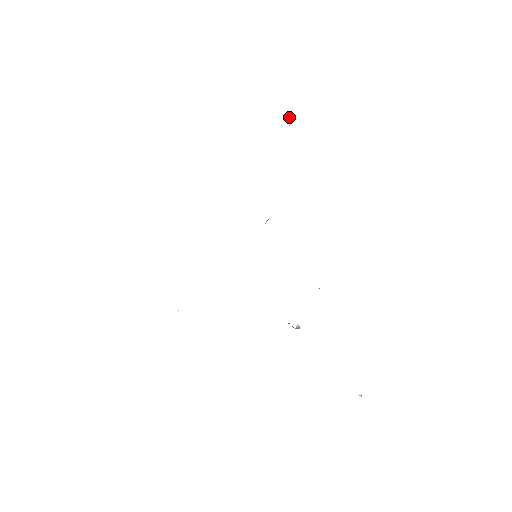
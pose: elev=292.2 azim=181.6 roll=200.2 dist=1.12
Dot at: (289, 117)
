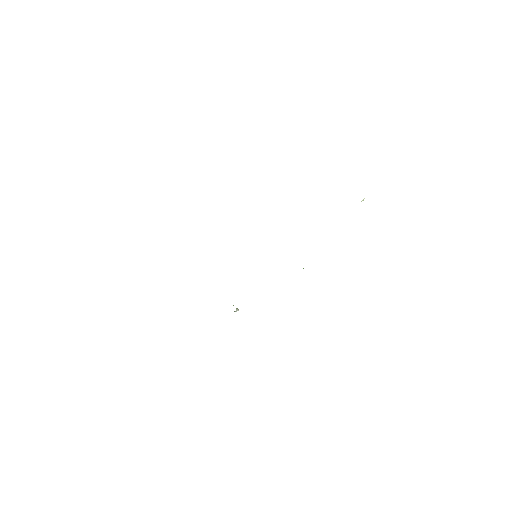
Dot at: occluded
